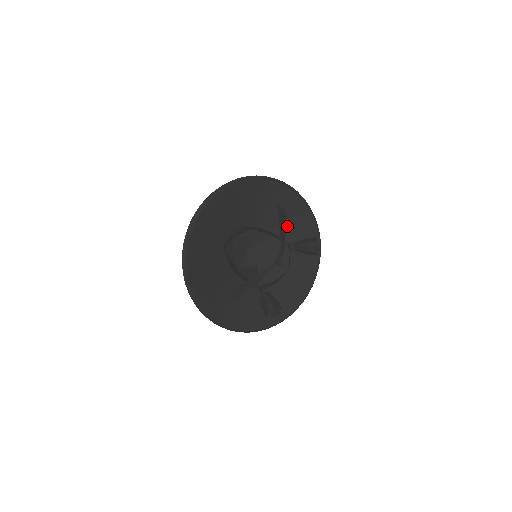
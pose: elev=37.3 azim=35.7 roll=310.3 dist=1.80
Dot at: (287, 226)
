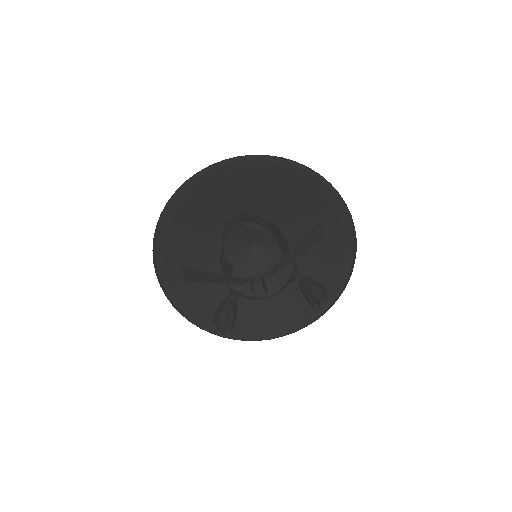
Dot at: (315, 253)
